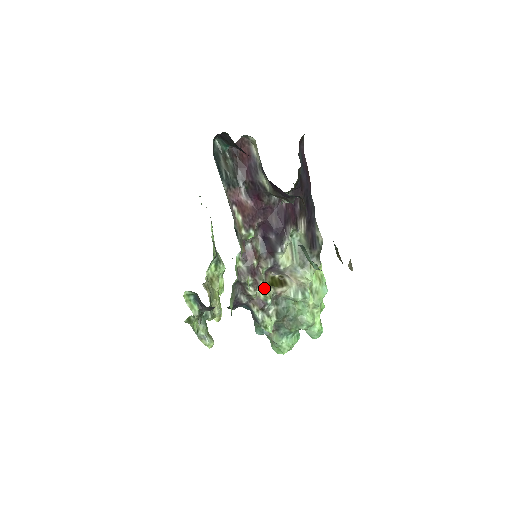
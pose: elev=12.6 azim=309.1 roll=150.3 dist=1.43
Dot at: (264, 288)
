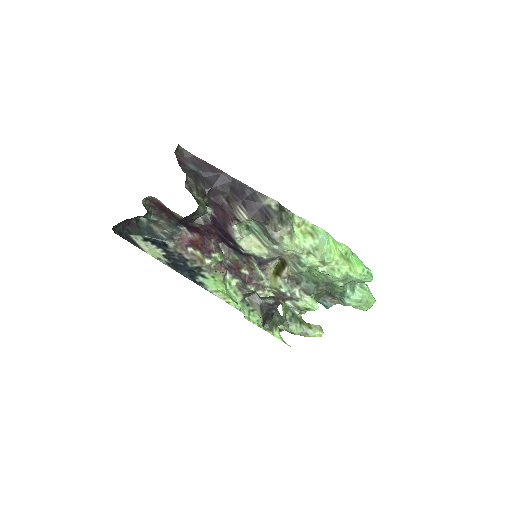
Dot at: (270, 283)
